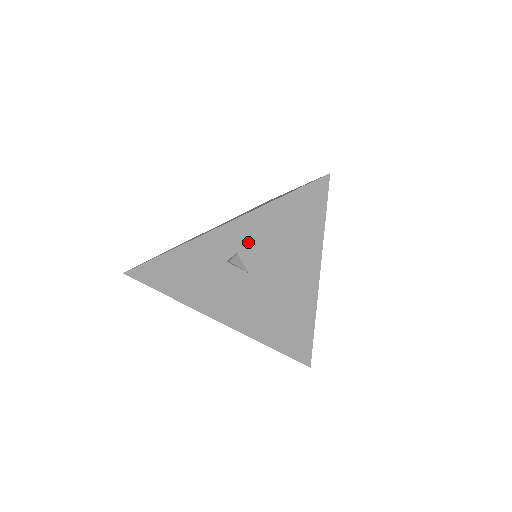
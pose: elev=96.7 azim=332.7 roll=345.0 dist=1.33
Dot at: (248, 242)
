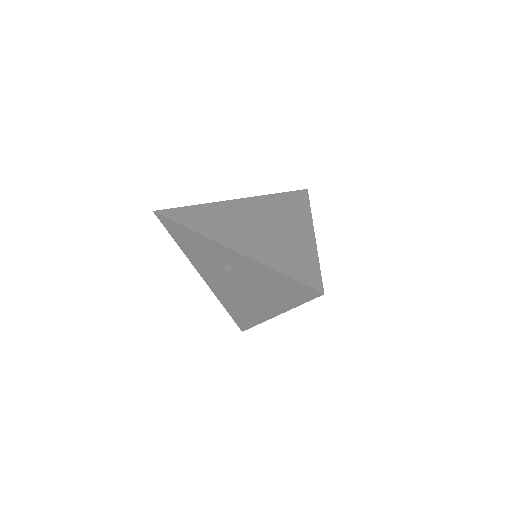
Dot at: (246, 270)
